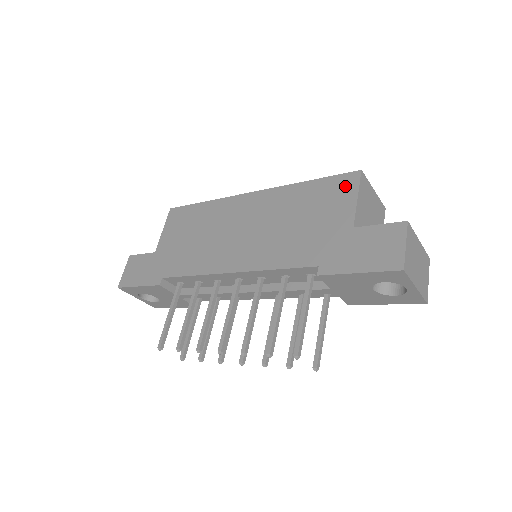
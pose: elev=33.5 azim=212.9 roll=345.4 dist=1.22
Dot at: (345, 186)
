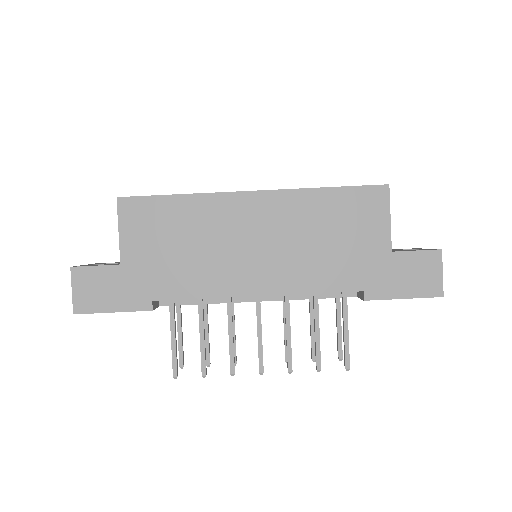
Dot at: (375, 202)
